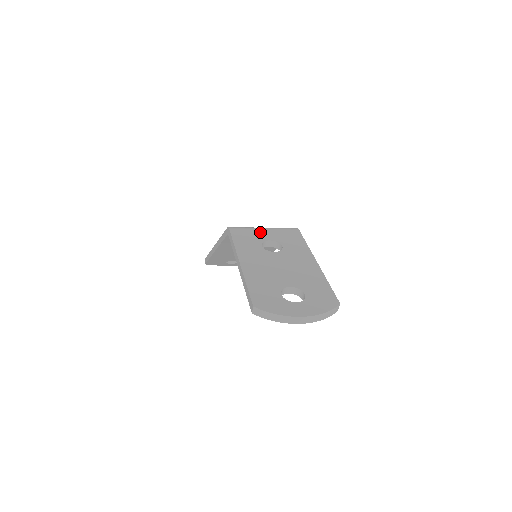
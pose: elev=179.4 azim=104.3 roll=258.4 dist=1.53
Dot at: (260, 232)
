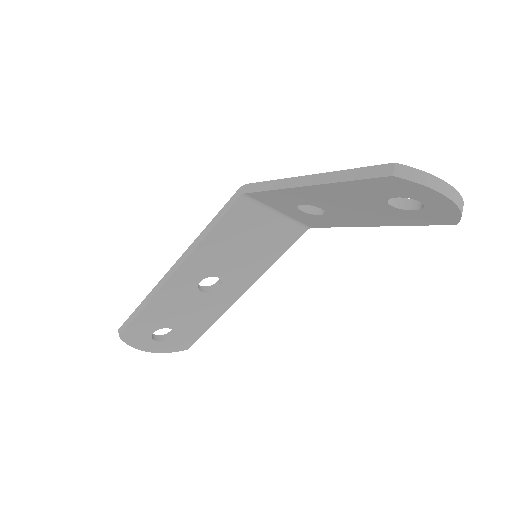
Dot at: occluded
